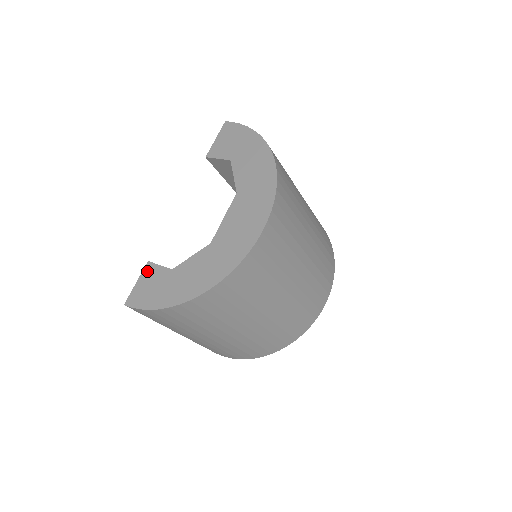
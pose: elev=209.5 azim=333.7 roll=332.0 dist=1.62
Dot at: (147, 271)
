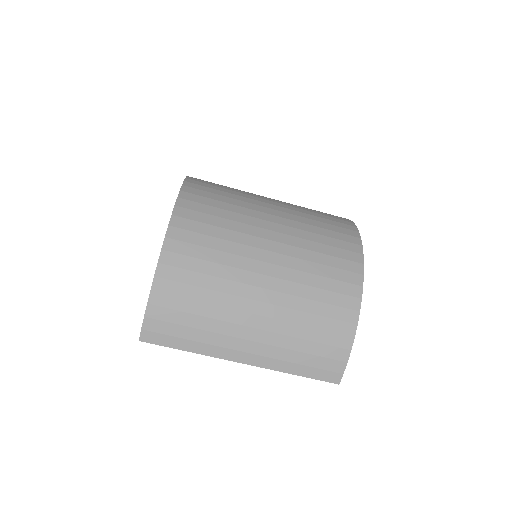
Dot at: occluded
